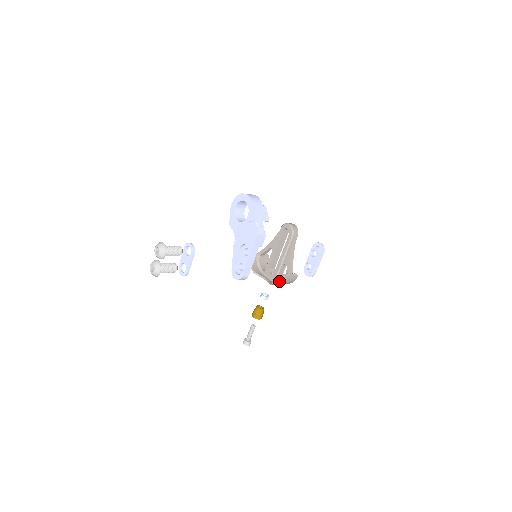
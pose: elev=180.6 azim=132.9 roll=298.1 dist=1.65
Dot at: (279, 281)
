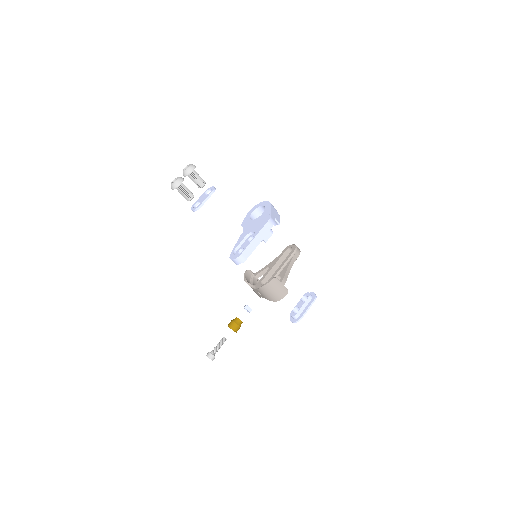
Dot at: (271, 284)
